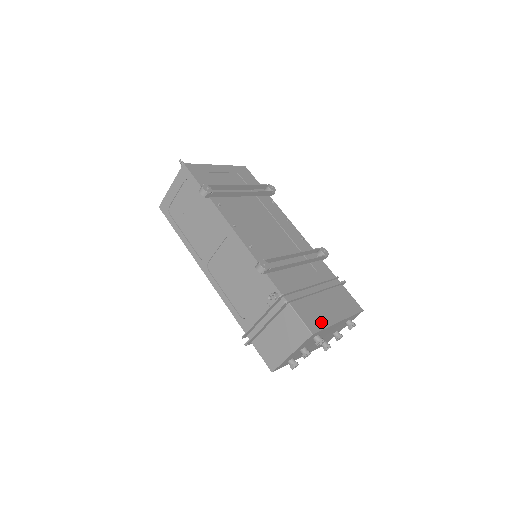
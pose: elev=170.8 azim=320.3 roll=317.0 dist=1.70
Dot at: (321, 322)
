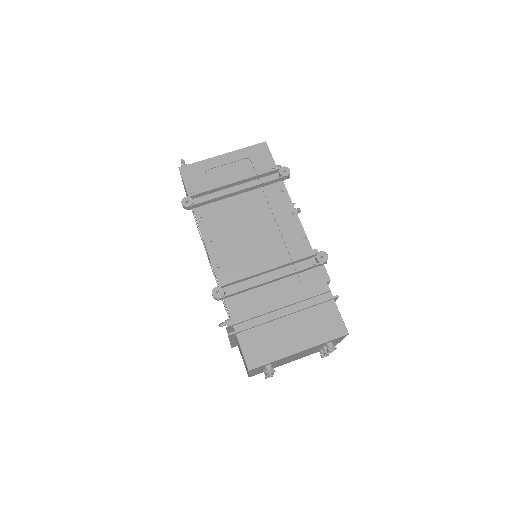
Dot at: (269, 355)
